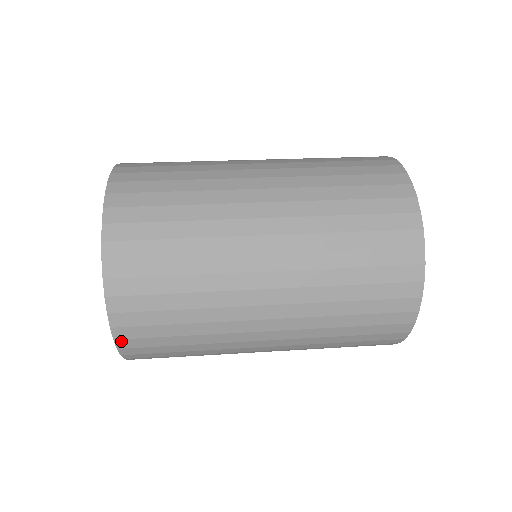
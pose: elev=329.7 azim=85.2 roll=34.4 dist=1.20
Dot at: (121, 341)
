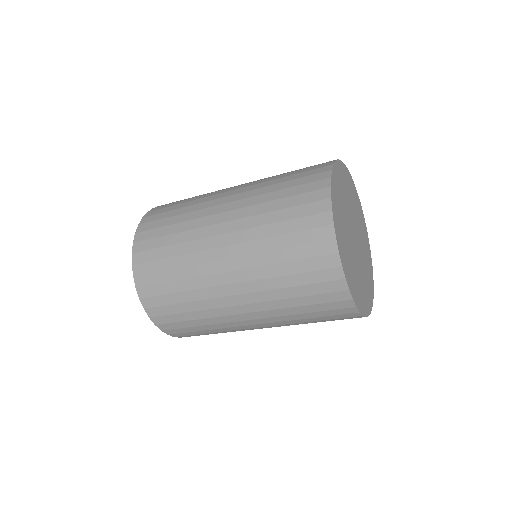
Dot at: (145, 218)
